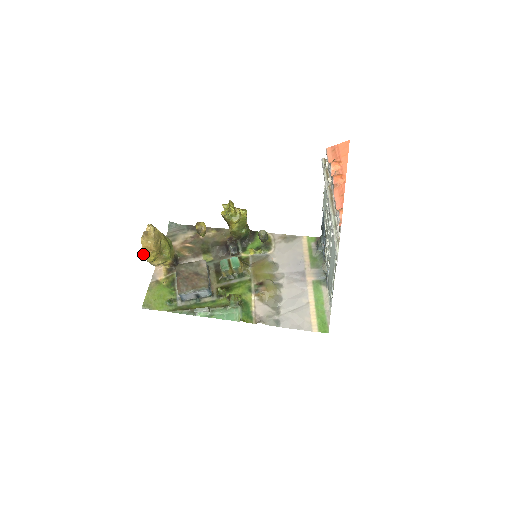
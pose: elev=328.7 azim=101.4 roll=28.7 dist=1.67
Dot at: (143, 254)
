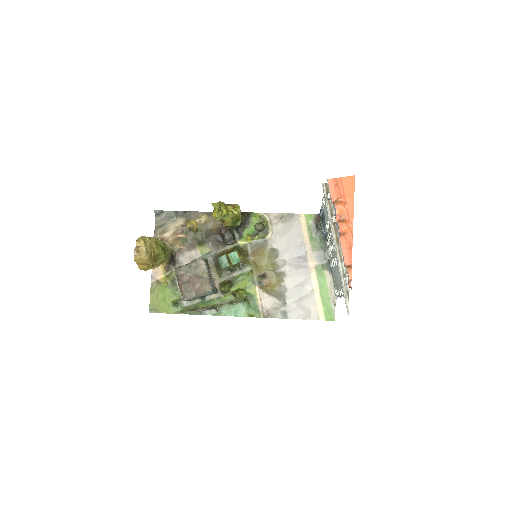
Dot at: (139, 268)
